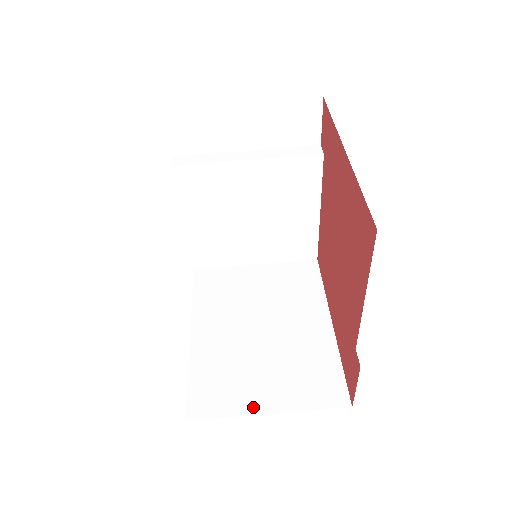
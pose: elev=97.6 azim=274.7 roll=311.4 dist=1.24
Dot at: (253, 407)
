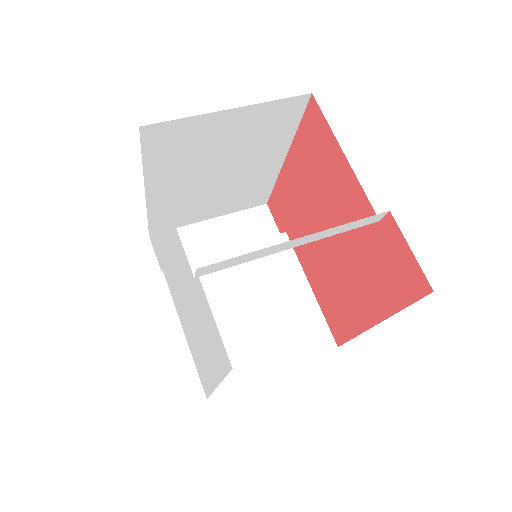
Dot at: occluded
